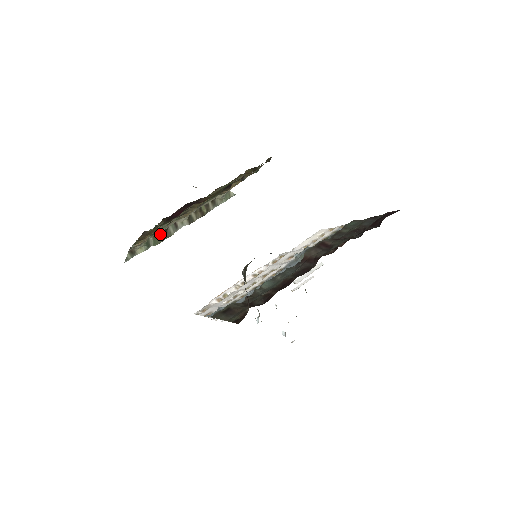
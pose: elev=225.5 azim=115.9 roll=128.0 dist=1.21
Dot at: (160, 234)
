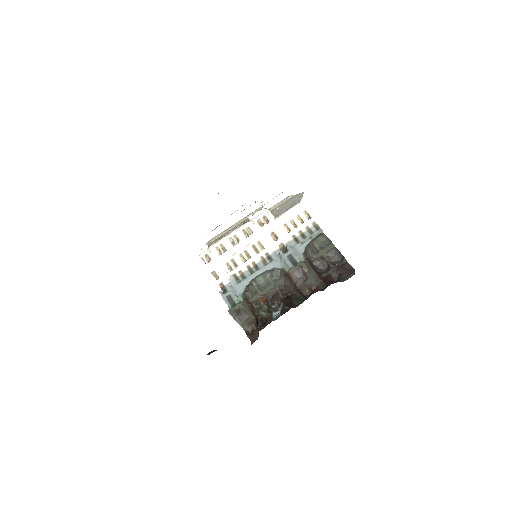
Dot at: occluded
